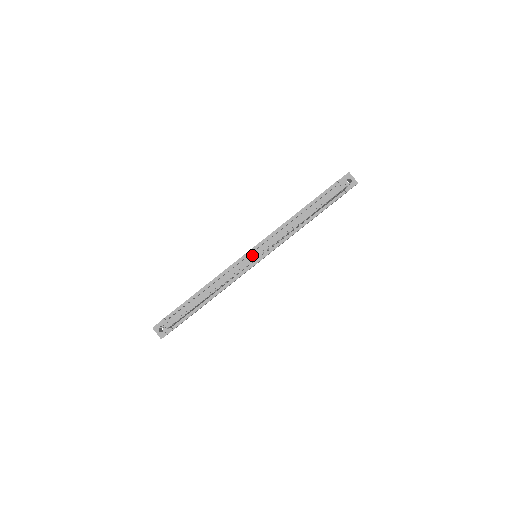
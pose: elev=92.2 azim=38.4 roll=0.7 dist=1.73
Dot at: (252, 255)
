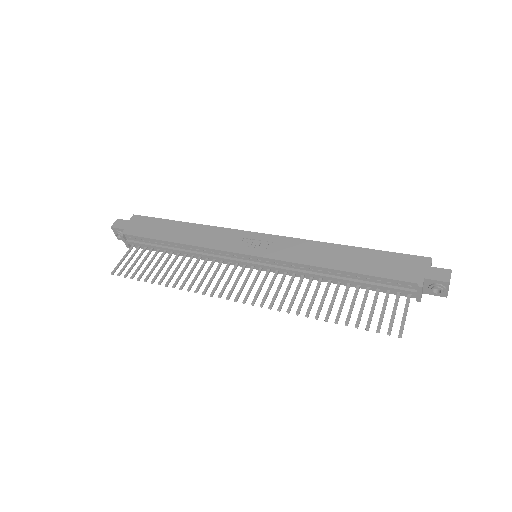
Dot at: (248, 260)
